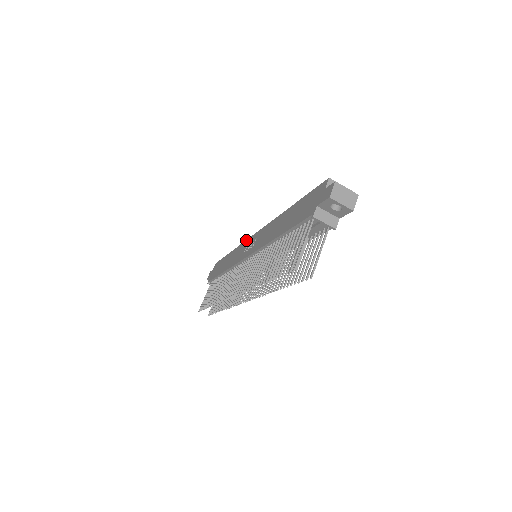
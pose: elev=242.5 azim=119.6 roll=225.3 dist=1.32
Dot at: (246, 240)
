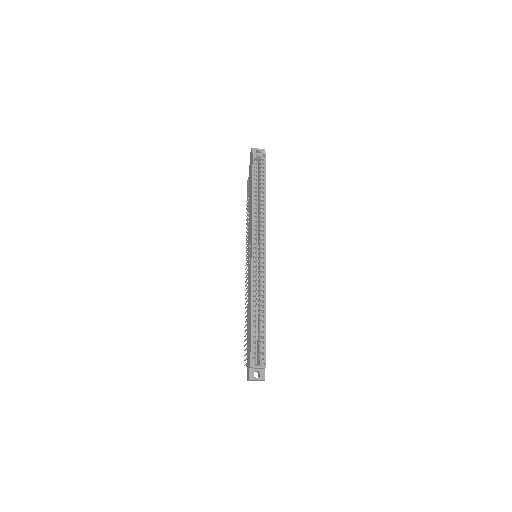
Dot at: (251, 232)
